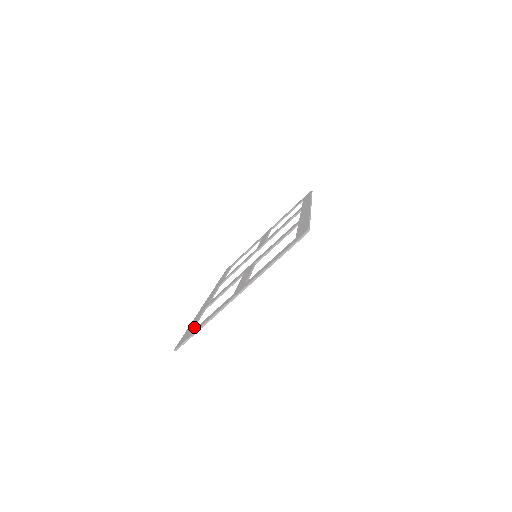
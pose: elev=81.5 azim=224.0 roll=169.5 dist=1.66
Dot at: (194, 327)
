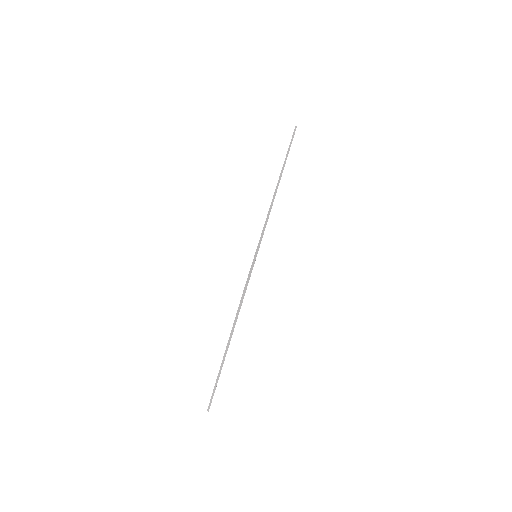
Dot at: occluded
